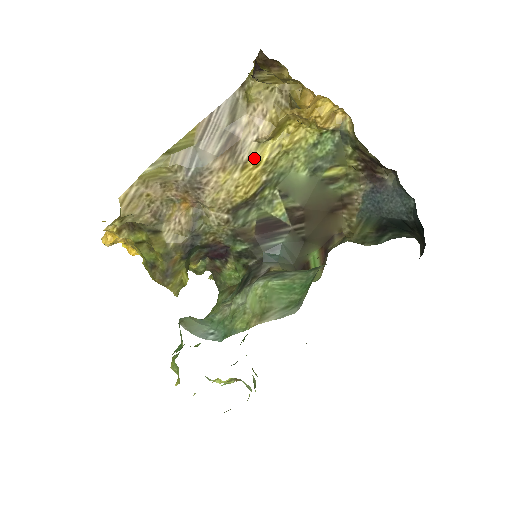
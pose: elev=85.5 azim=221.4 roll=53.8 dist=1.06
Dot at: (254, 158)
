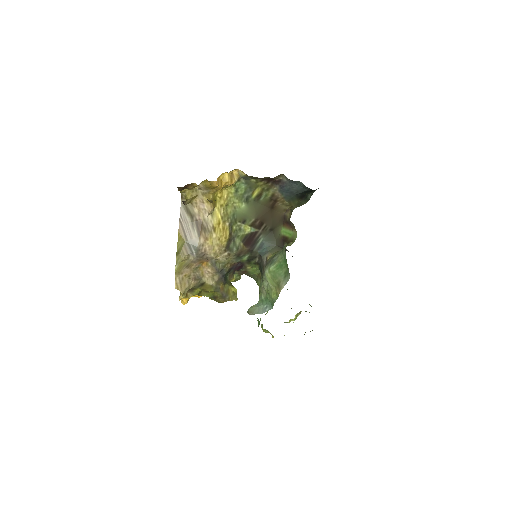
Dot at: (215, 222)
